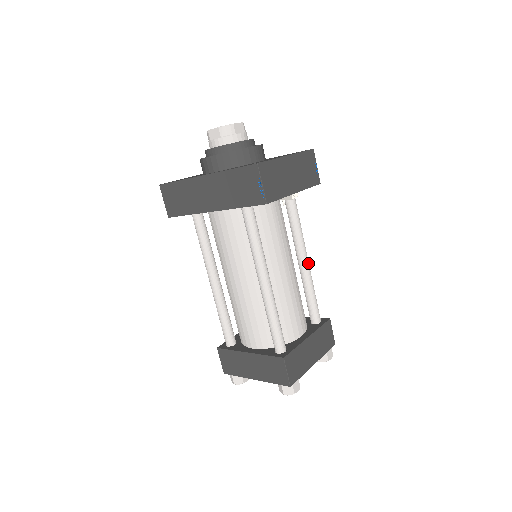
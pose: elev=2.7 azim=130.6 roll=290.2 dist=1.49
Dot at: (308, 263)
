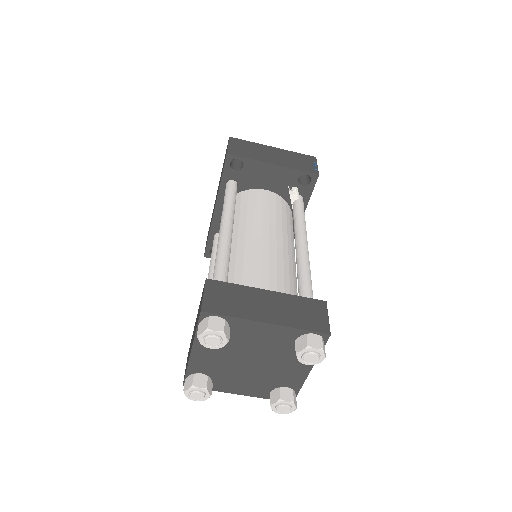
Dot at: (305, 246)
